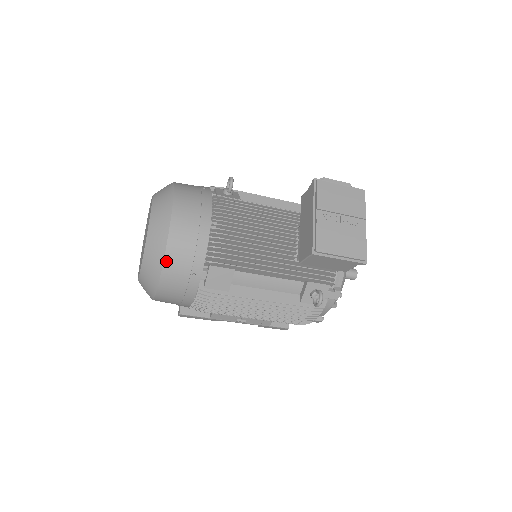
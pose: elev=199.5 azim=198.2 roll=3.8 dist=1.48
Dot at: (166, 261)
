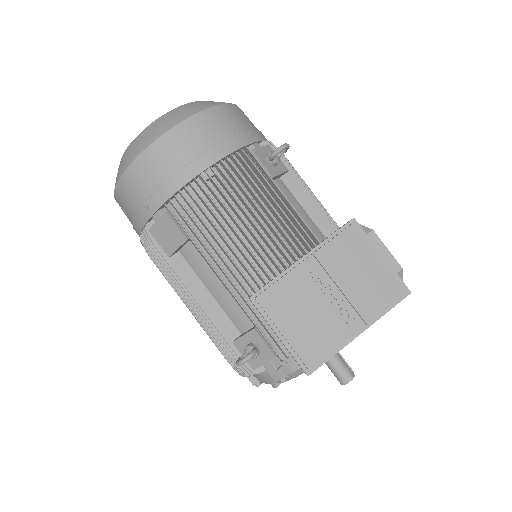
Dot at: (131, 168)
